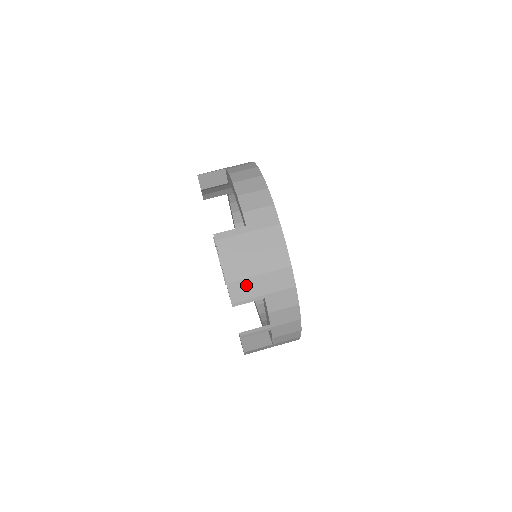
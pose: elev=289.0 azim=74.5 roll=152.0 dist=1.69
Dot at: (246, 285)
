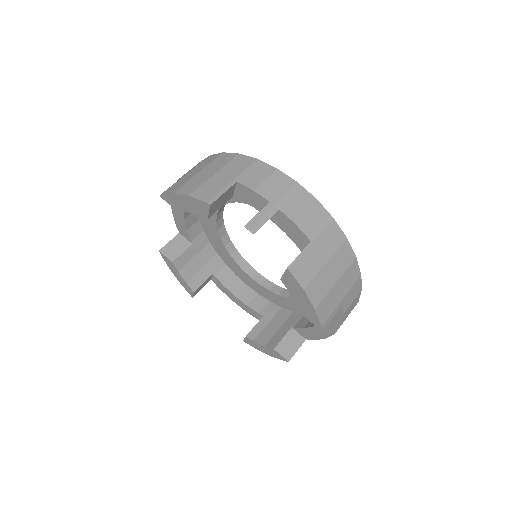
Dot at: (209, 186)
